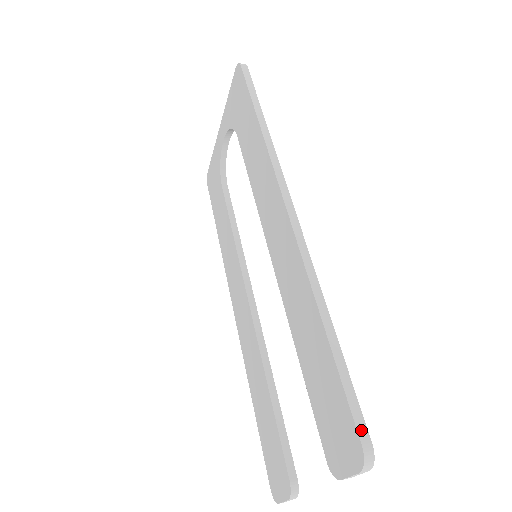
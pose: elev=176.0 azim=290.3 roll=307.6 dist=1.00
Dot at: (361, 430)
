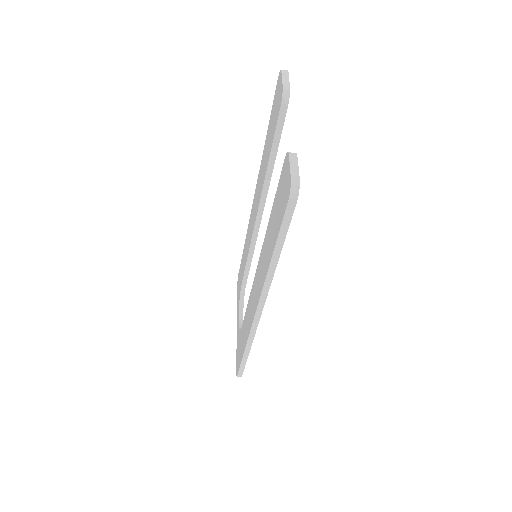
Dot at: occluded
